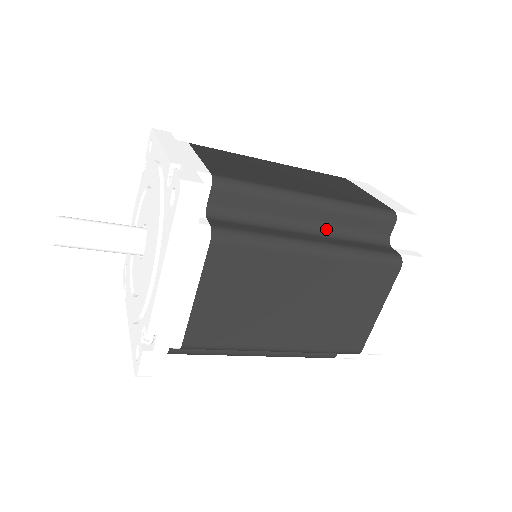
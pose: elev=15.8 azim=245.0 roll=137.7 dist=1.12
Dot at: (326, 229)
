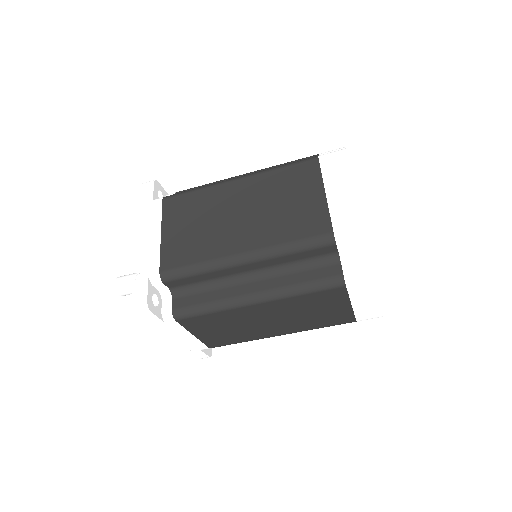
Dot at: occluded
